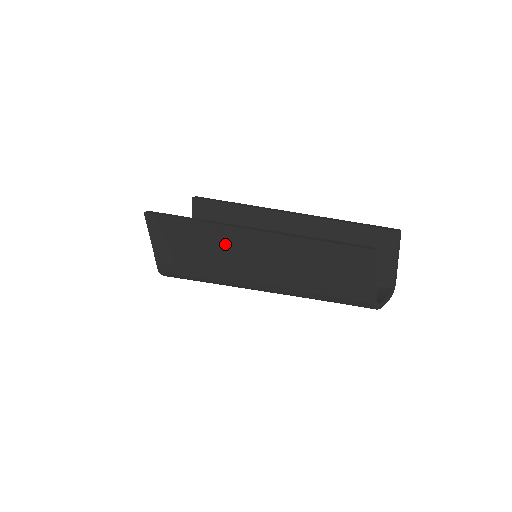
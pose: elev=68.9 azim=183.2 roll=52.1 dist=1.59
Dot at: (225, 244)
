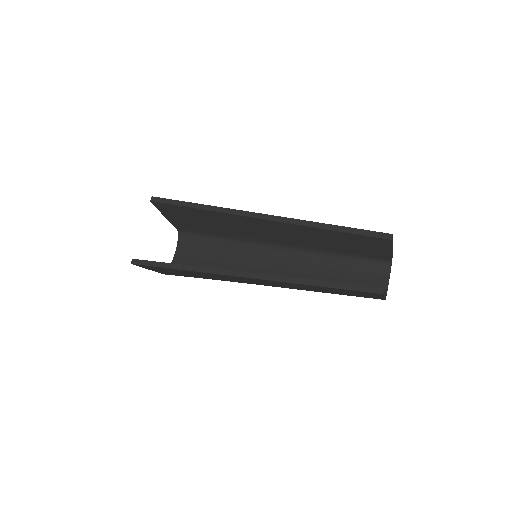
Dot at: (232, 278)
